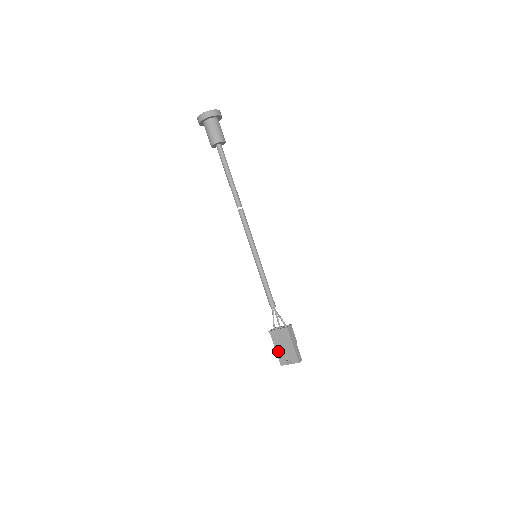
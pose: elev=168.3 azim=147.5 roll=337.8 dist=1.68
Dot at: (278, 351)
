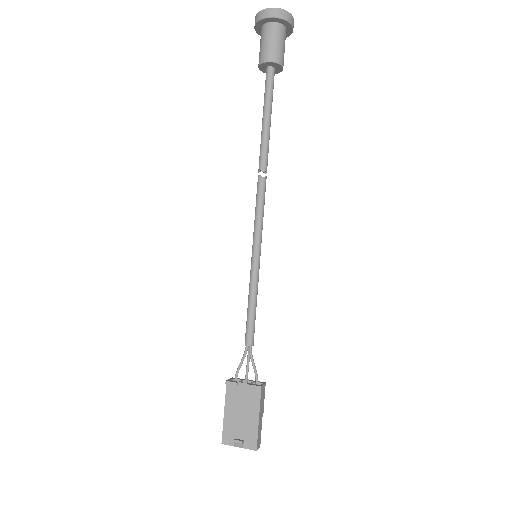
Dot at: (227, 418)
